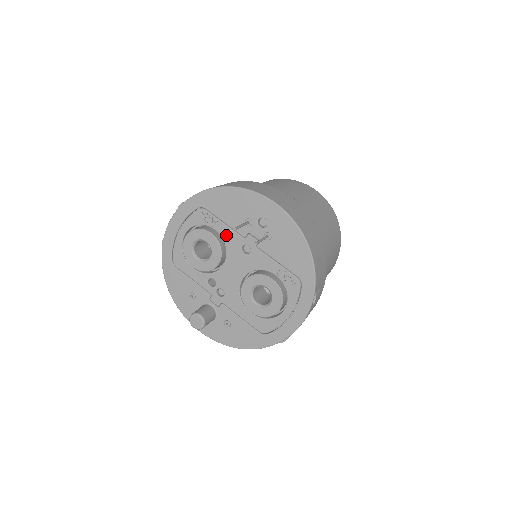
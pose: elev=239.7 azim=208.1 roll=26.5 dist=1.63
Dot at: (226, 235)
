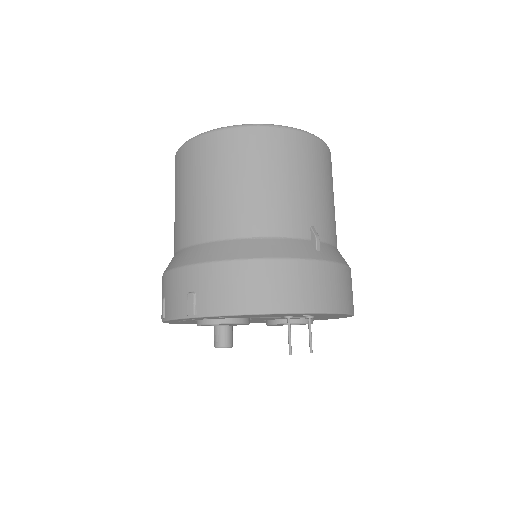
Dot at: occluded
